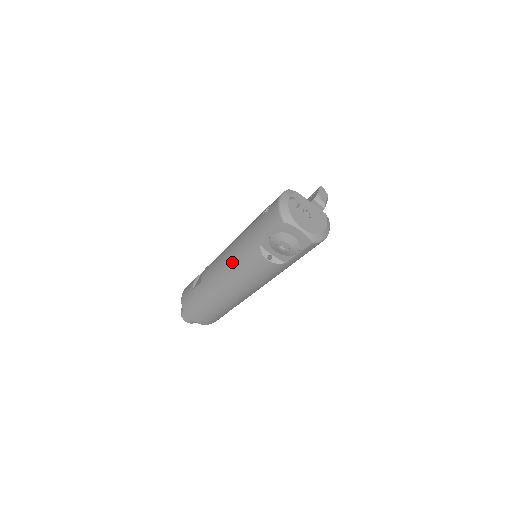
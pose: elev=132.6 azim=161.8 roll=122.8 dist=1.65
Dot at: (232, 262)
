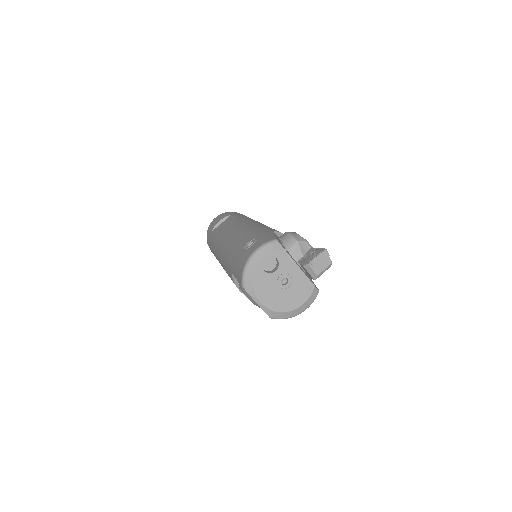
Dot at: (222, 255)
